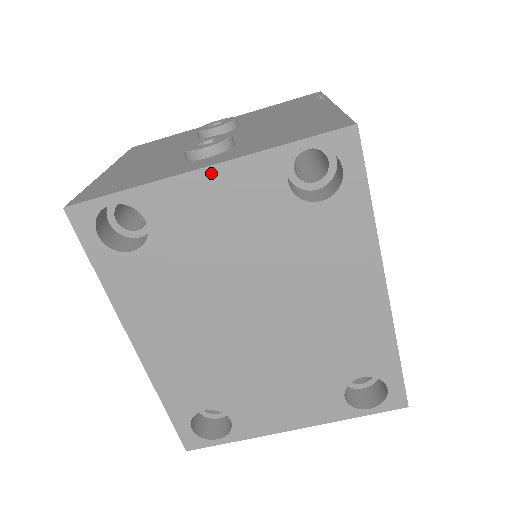
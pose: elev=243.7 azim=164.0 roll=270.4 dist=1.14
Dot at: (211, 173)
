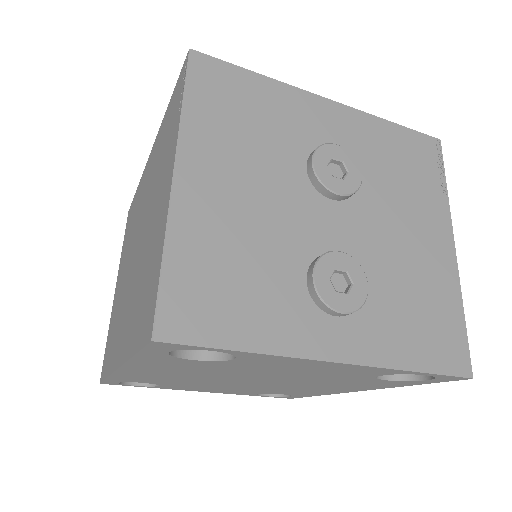
Dot at: (338, 364)
